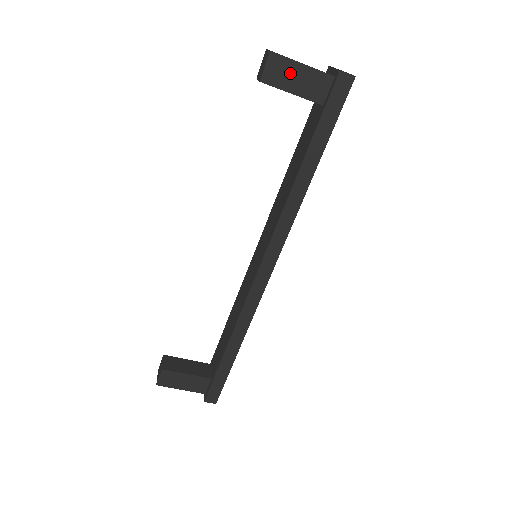
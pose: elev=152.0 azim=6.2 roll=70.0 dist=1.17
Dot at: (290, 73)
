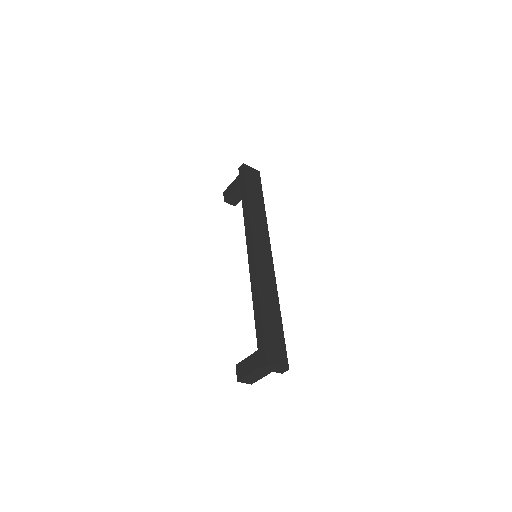
Dot at: (230, 189)
